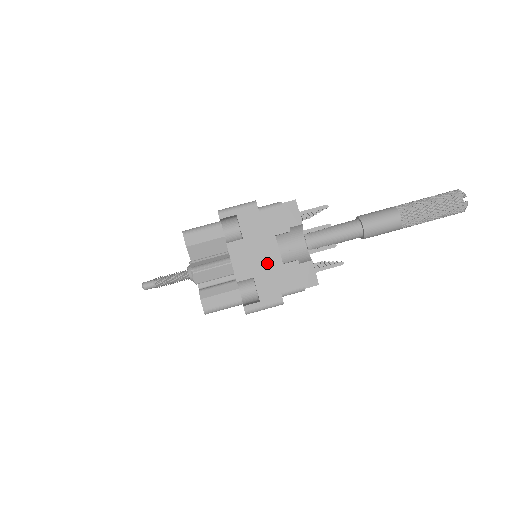
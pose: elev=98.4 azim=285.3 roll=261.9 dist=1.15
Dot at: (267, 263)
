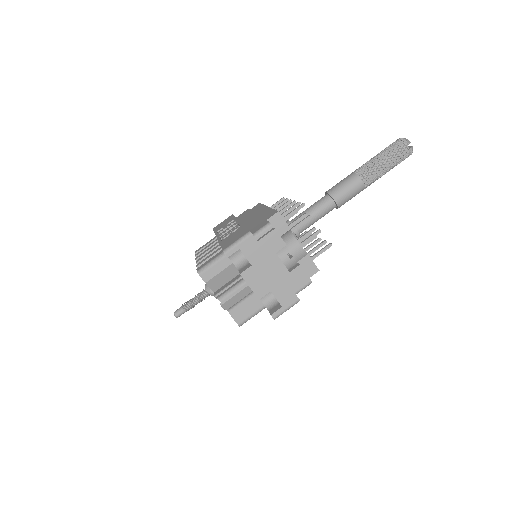
Dot at: (277, 276)
